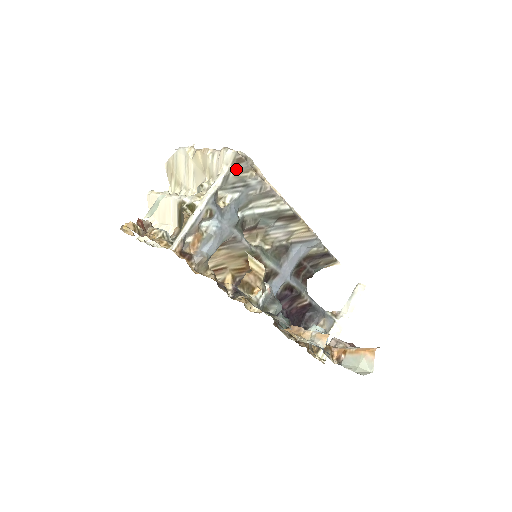
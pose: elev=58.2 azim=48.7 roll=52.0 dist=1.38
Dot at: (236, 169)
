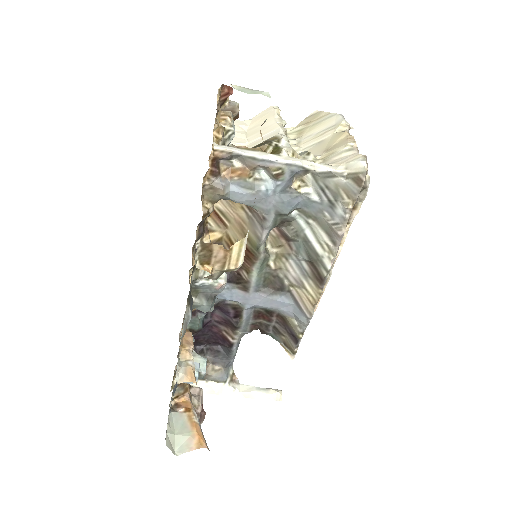
Dot at: (346, 182)
